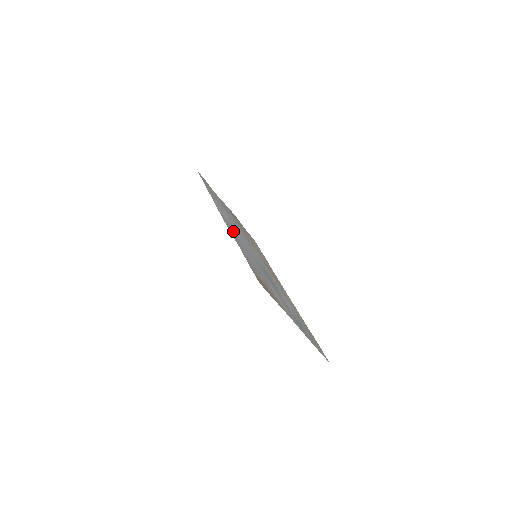
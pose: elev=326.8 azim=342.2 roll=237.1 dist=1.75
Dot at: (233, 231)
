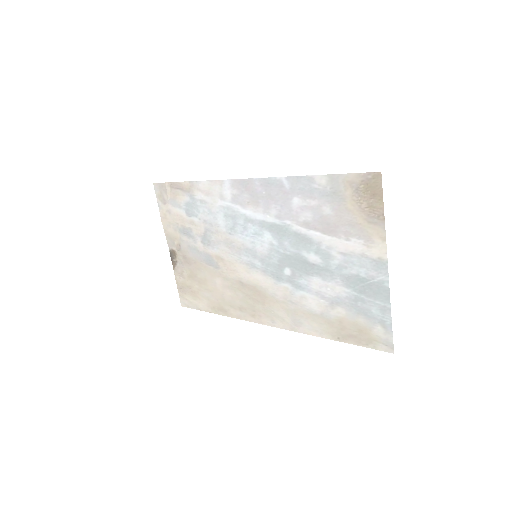
Dot at: (257, 198)
